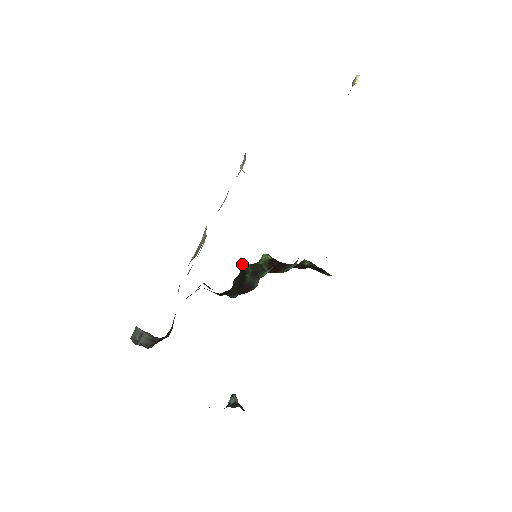
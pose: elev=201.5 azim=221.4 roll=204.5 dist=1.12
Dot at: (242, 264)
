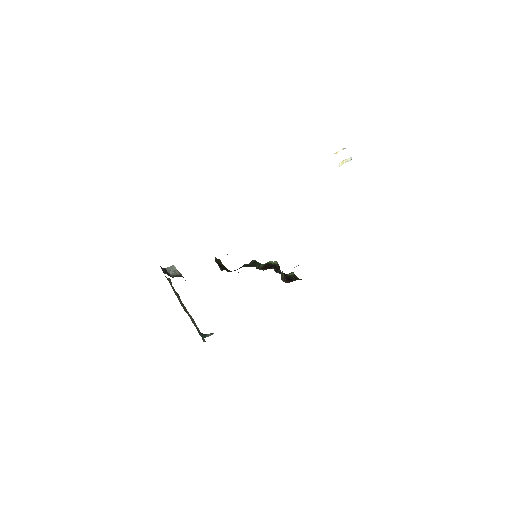
Dot at: (252, 260)
